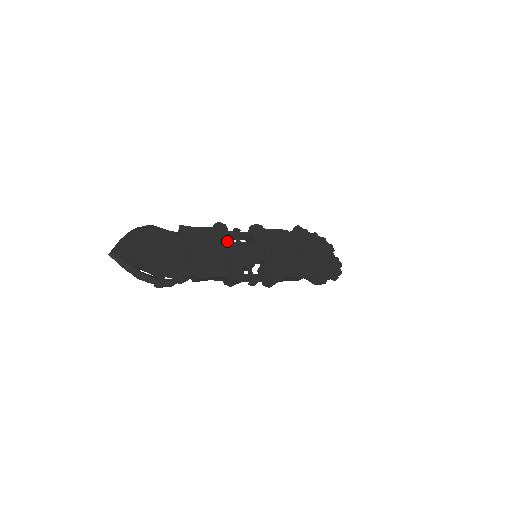
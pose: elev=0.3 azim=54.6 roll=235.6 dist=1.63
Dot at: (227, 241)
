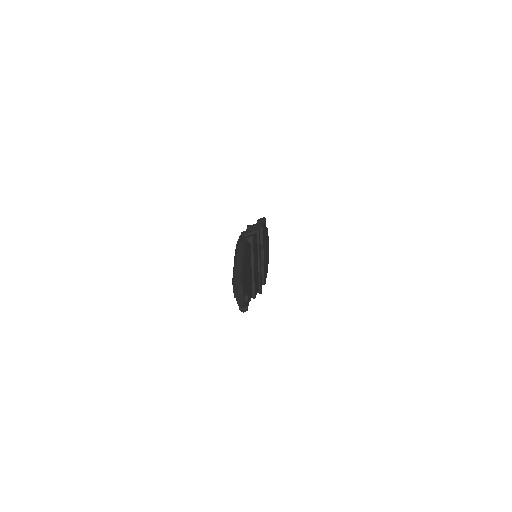
Dot at: (260, 249)
